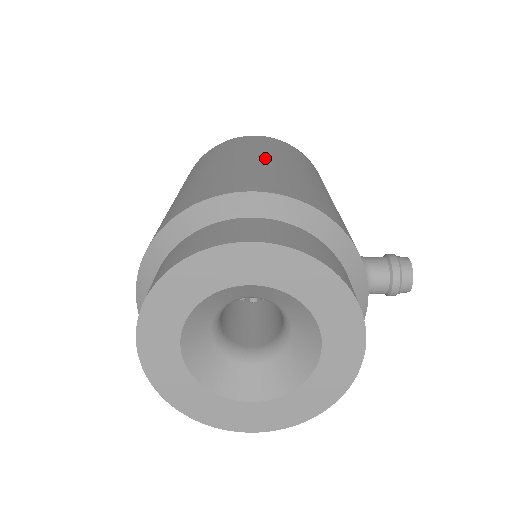
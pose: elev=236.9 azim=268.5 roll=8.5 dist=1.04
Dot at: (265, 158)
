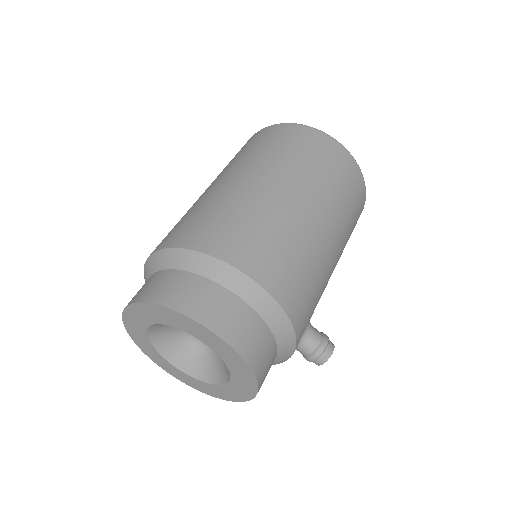
Dot at: (313, 216)
